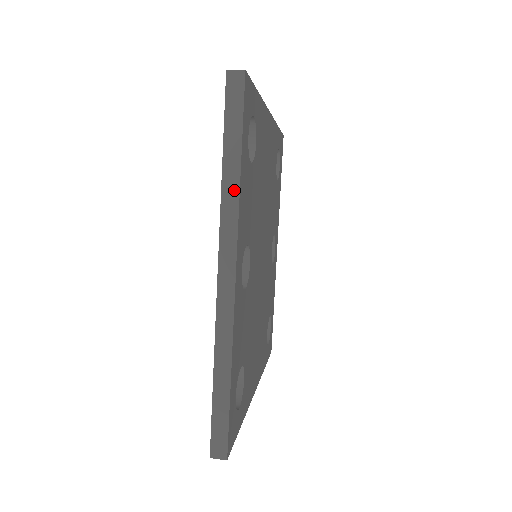
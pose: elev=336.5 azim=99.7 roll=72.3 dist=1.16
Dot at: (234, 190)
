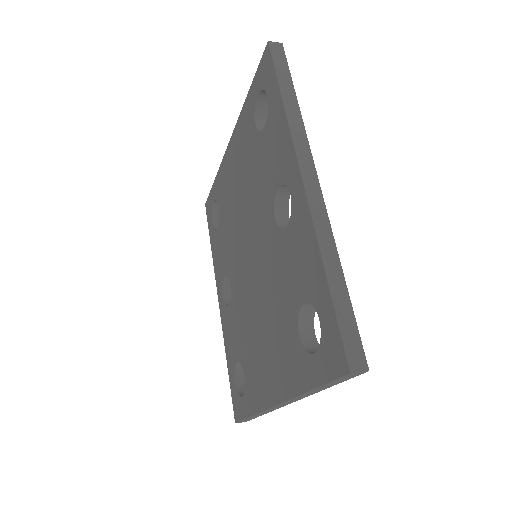
Dot at: (297, 116)
